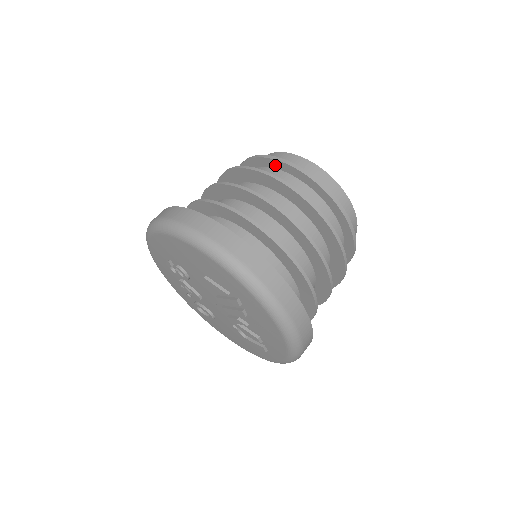
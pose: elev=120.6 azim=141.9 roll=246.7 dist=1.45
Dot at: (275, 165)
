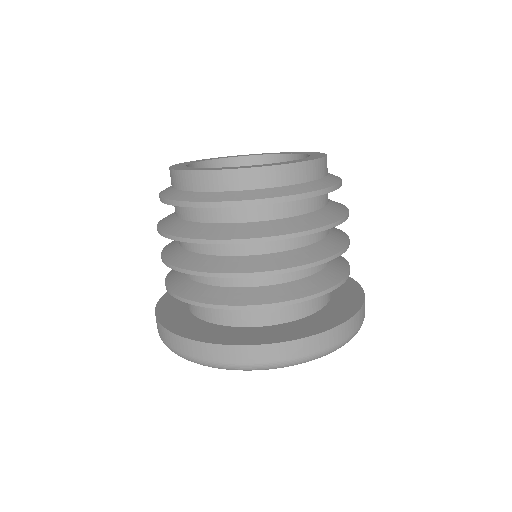
Dot at: occluded
